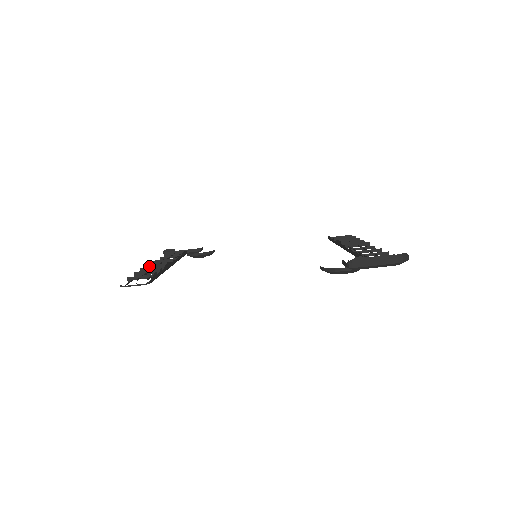
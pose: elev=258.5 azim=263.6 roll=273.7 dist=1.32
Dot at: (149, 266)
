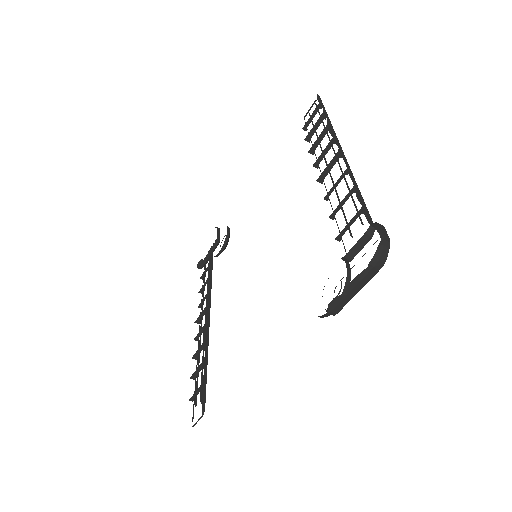
Dot at: (196, 338)
